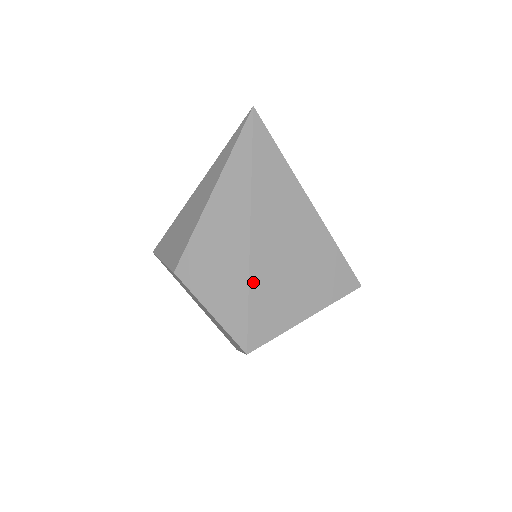
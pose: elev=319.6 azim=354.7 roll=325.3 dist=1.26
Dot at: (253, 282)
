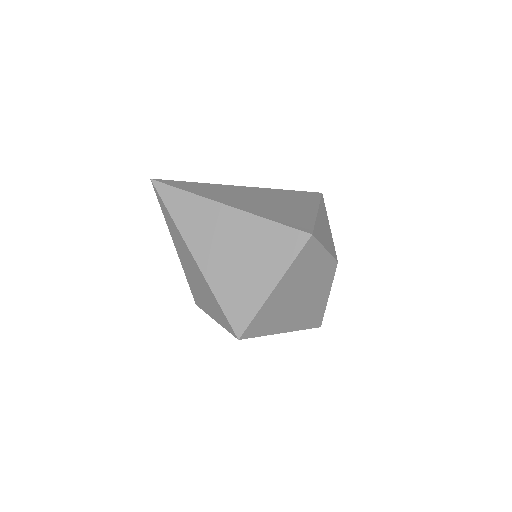
Dot at: (214, 288)
